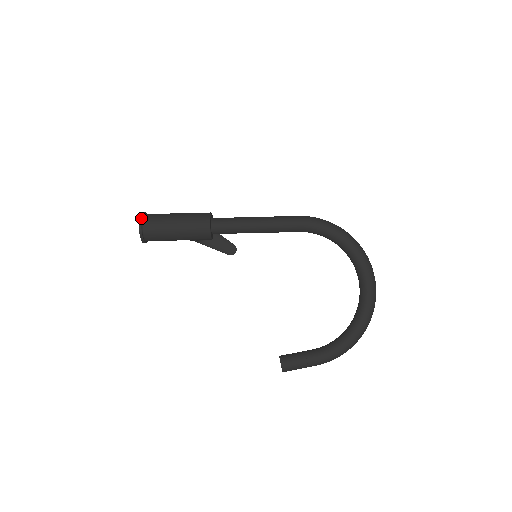
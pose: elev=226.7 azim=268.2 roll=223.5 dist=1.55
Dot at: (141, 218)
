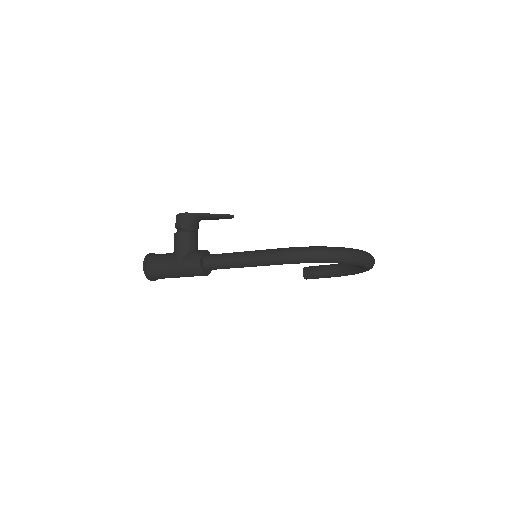
Dot at: (148, 278)
